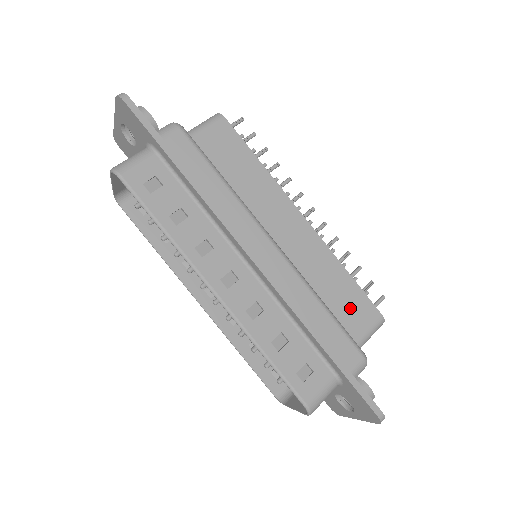
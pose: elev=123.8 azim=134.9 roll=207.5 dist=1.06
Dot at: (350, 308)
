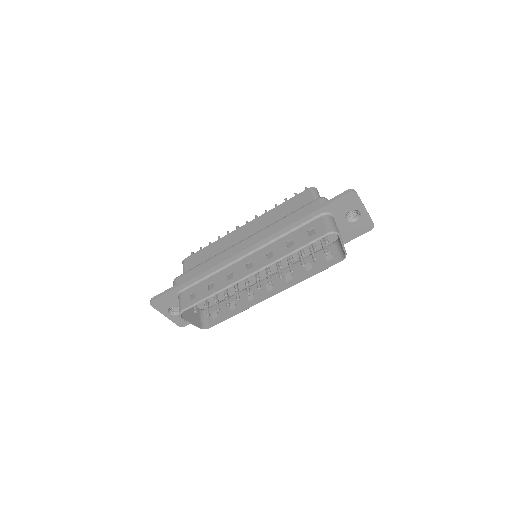
Dot at: (297, 205)
